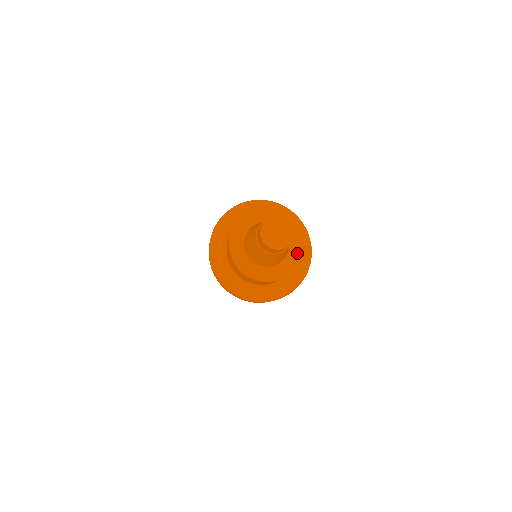
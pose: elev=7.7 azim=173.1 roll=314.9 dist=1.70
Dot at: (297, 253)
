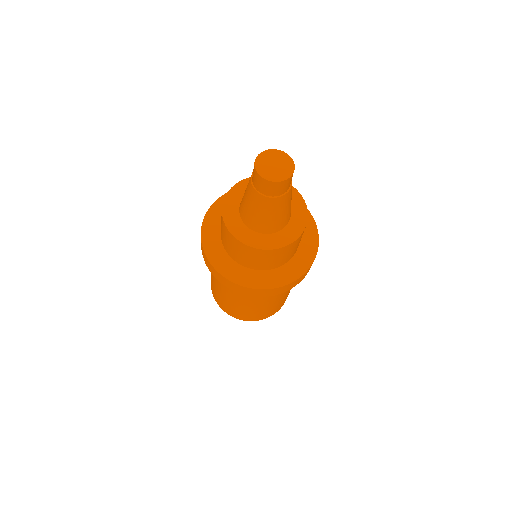
Dot at: (282, 241)
